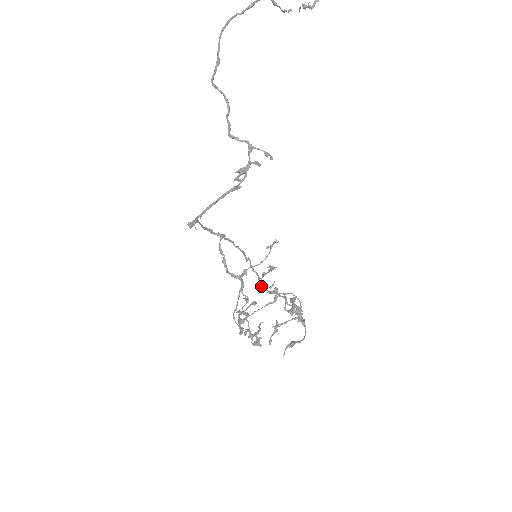
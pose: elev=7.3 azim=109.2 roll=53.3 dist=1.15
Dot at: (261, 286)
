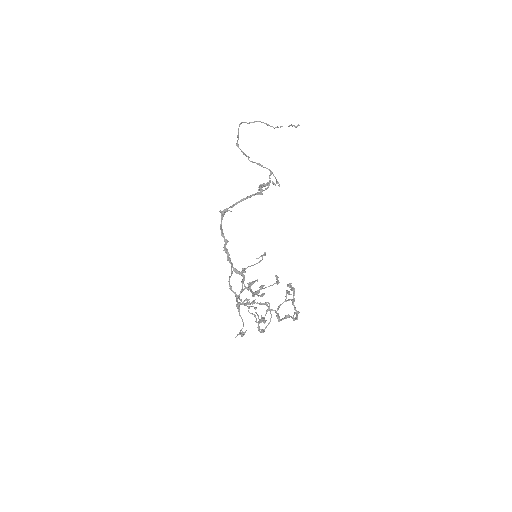
Dot at: occluded
